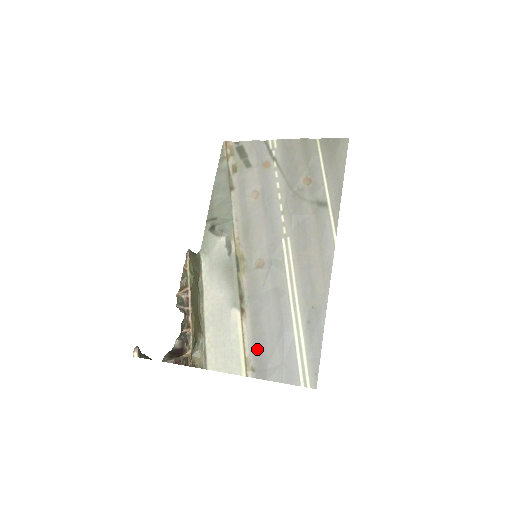
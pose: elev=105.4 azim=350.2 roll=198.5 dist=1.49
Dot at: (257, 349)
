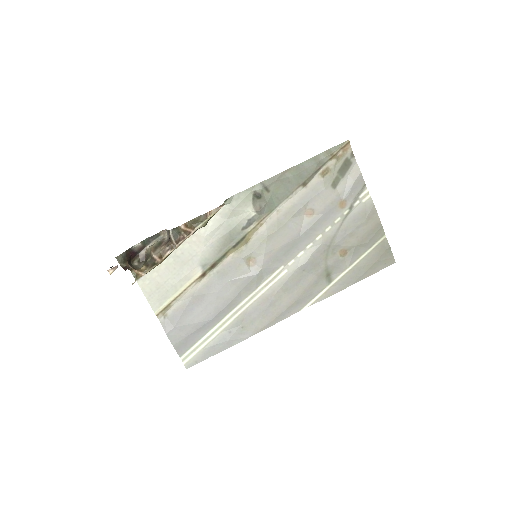
Dot at: (183, 309)
